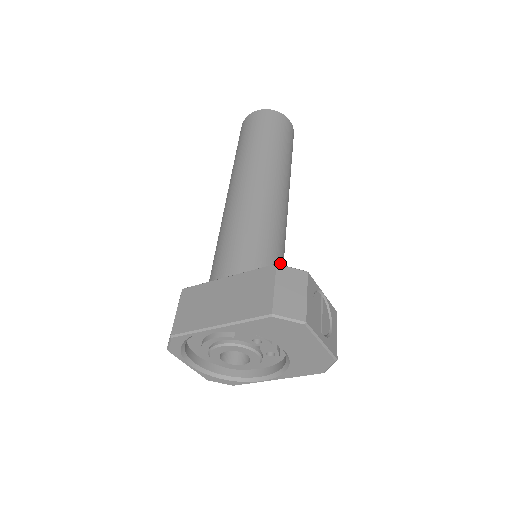
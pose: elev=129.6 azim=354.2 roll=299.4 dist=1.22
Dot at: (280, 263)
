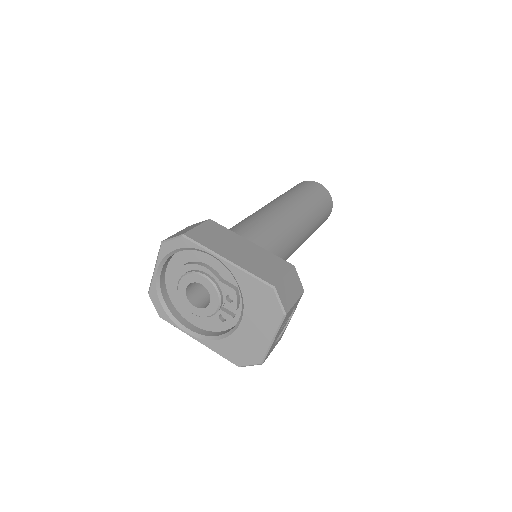
Dot at: occluded
